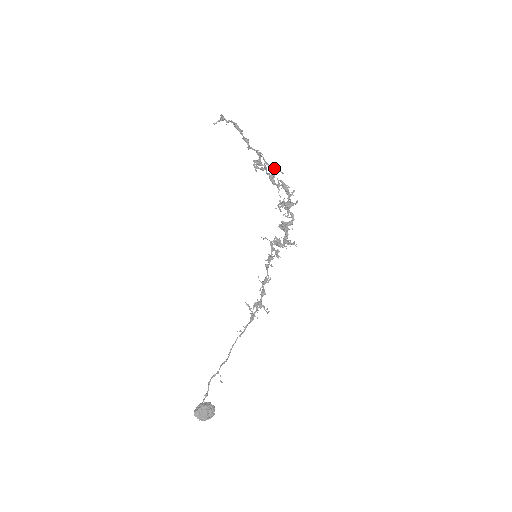
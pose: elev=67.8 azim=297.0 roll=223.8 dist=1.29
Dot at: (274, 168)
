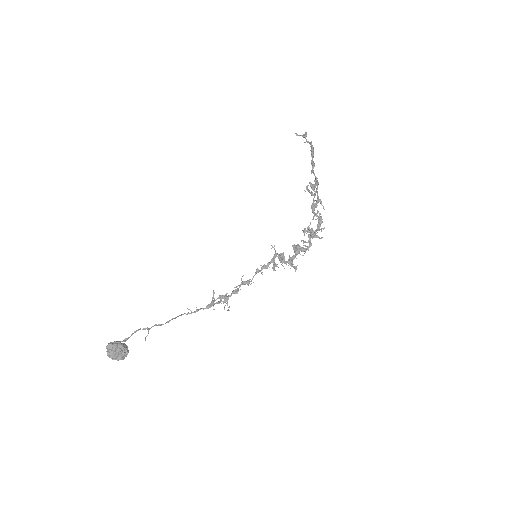
Dot at: occluded
